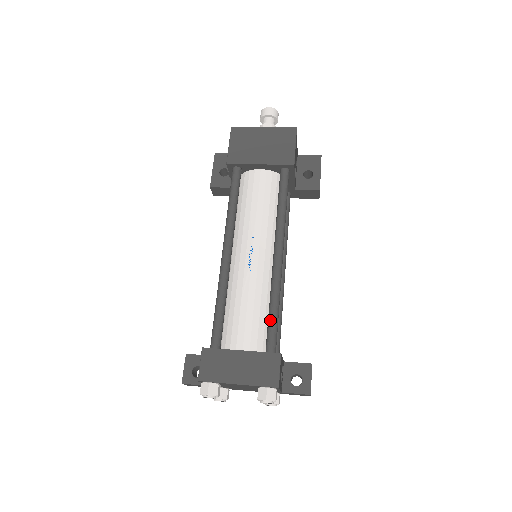
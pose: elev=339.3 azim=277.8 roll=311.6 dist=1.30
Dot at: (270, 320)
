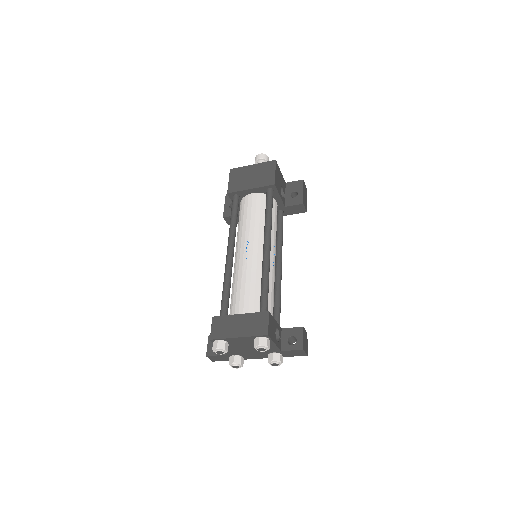
Dot at: (261, 291)
